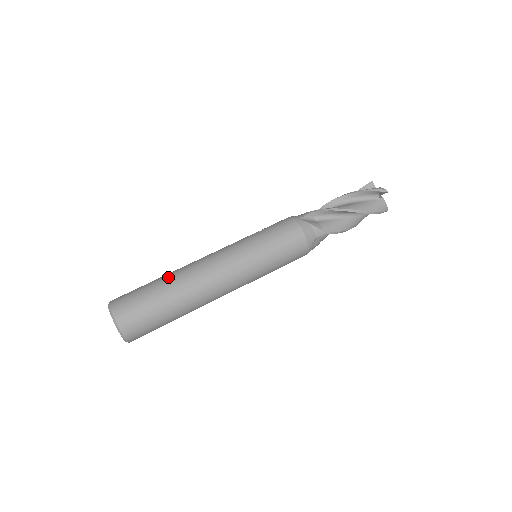
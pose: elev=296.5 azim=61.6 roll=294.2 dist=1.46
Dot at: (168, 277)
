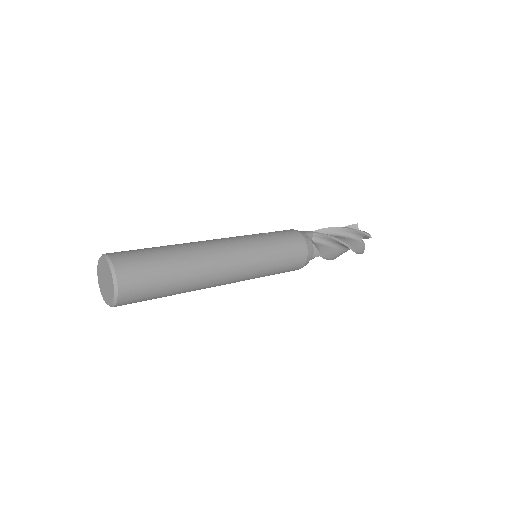
Dot at: (178, 248)
